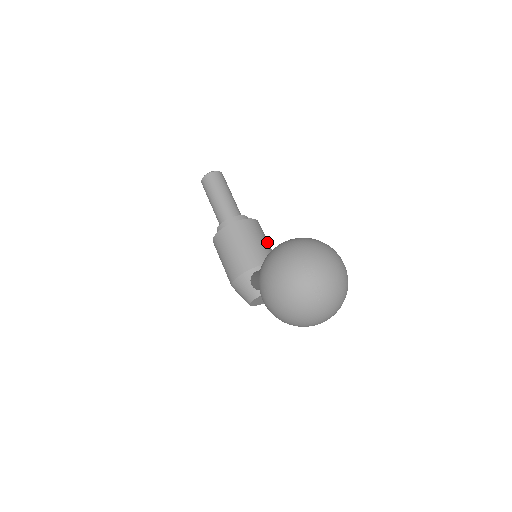
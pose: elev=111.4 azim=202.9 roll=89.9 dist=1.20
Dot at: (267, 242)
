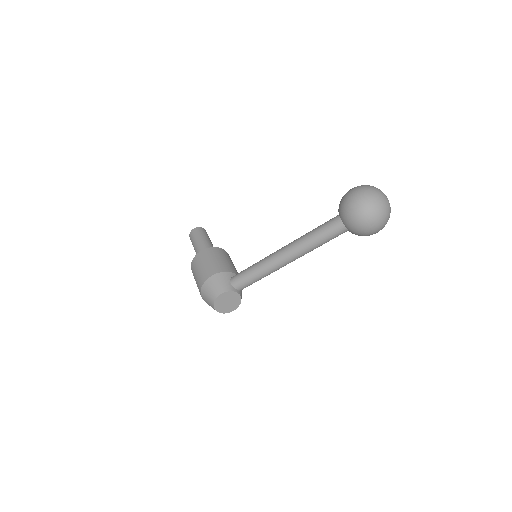
Dot at: occluded
